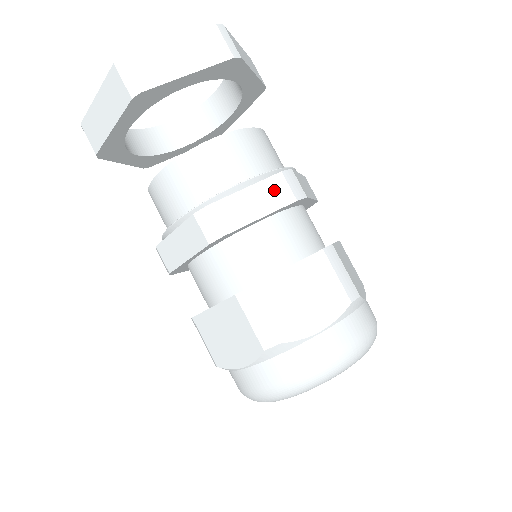
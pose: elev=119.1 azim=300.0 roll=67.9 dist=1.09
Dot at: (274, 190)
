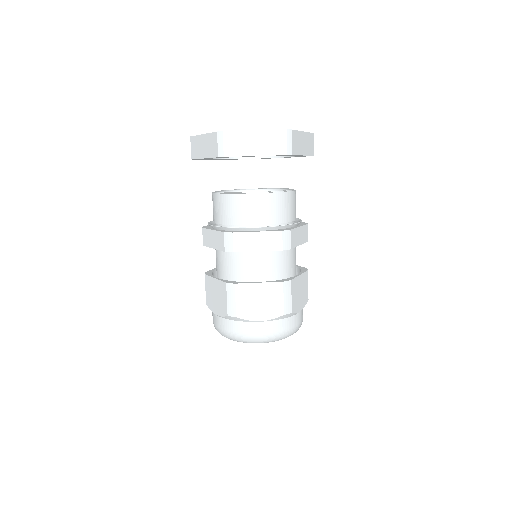
Dot at: (273, 239)
